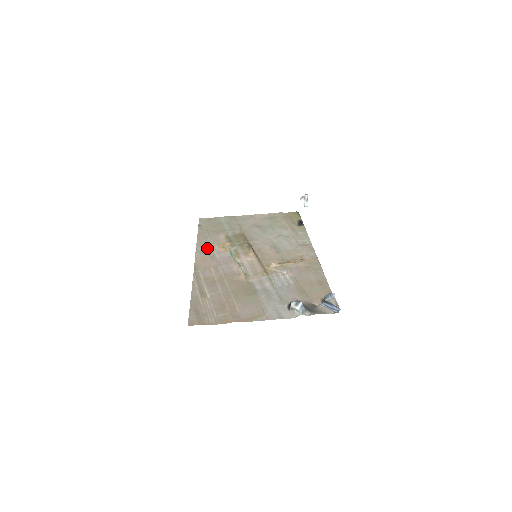
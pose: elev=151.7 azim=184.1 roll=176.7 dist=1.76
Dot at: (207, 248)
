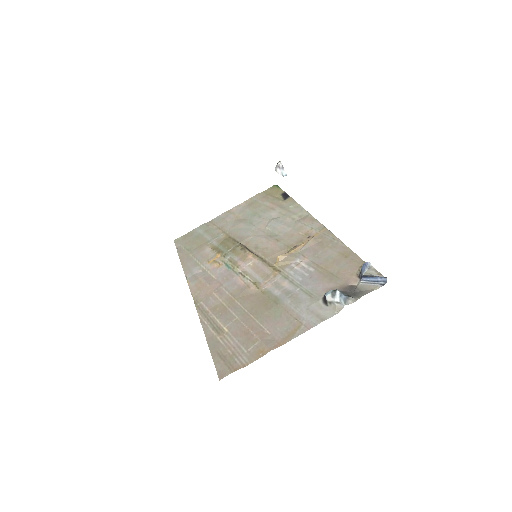
Dot at: (198, 271)
